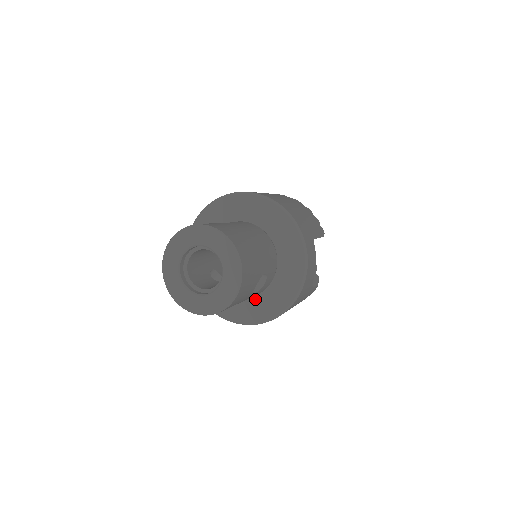
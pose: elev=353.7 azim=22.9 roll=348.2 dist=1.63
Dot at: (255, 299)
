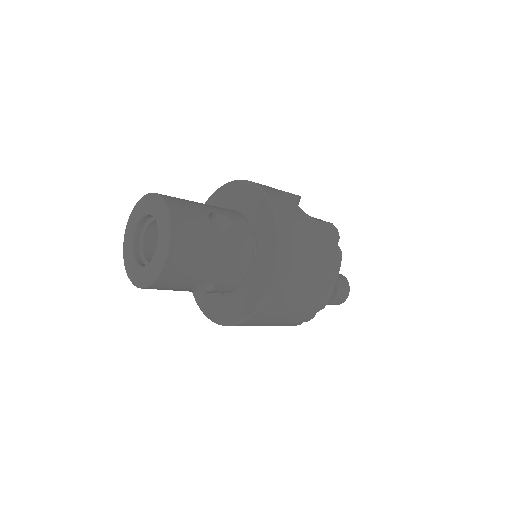
Dot at: (257, 260)
